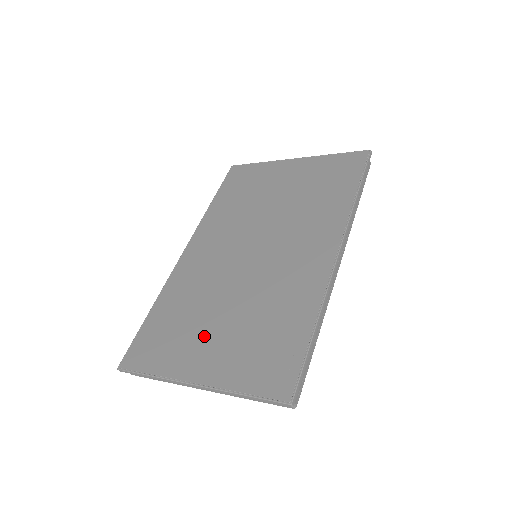
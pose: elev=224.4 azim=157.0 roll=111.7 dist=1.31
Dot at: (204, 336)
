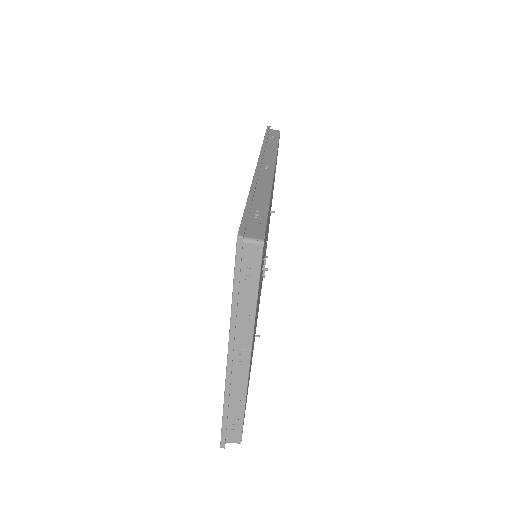
Dot at: occluded
